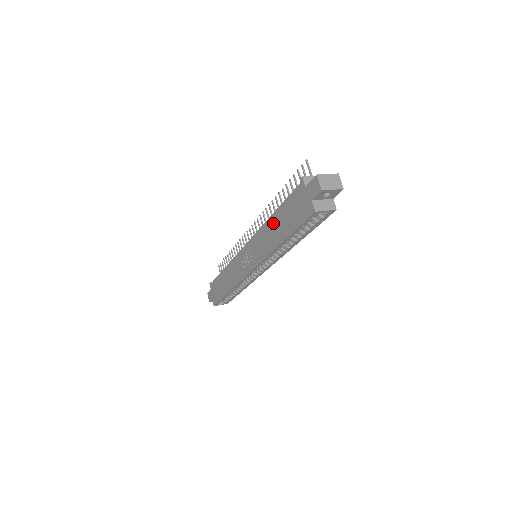
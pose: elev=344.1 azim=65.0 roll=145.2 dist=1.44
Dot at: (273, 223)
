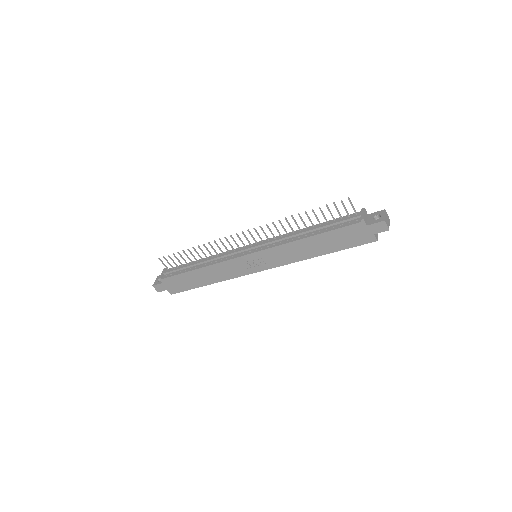
Dot at: (310, 243)
